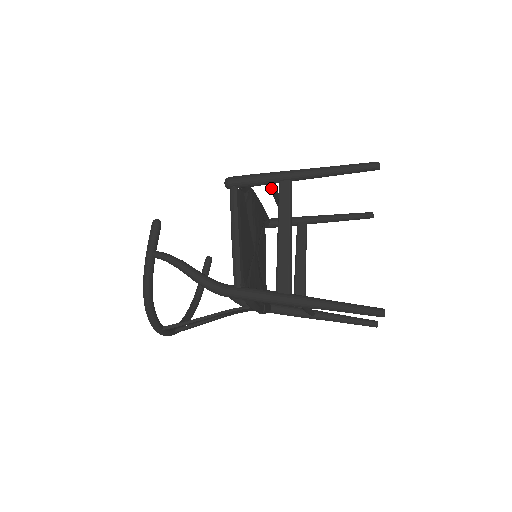
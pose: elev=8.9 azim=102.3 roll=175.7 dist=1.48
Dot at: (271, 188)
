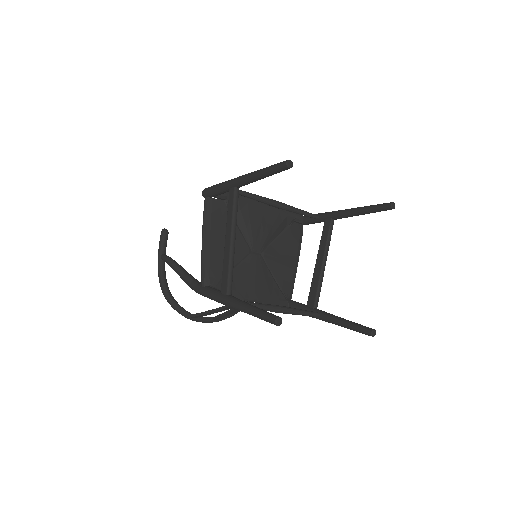
Dot at: occluded
